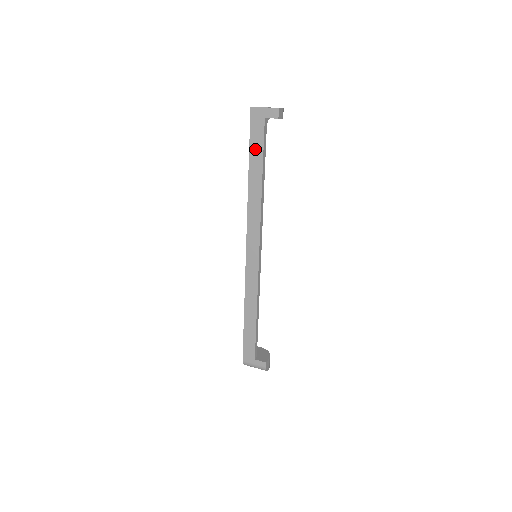
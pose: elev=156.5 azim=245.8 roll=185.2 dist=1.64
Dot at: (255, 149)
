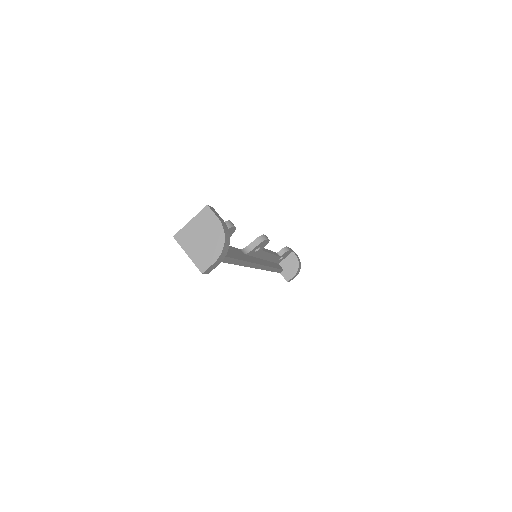
Dot at: occluded
